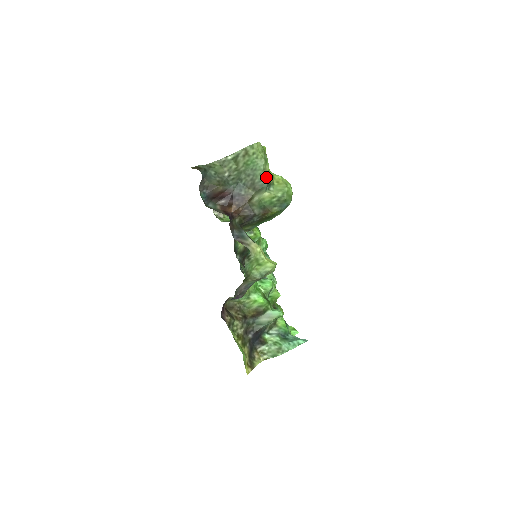
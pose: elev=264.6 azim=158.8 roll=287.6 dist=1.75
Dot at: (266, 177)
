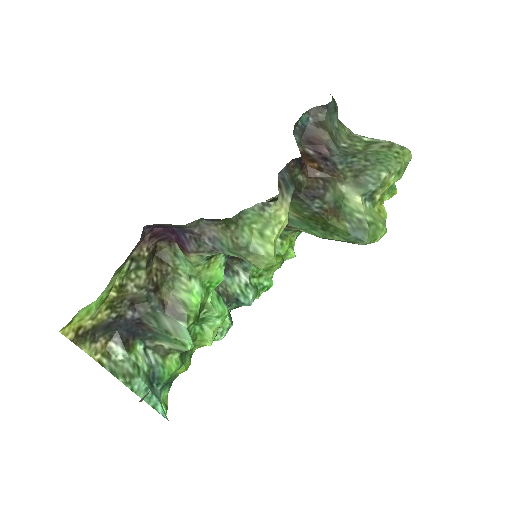
Dot at: (382, 181)
